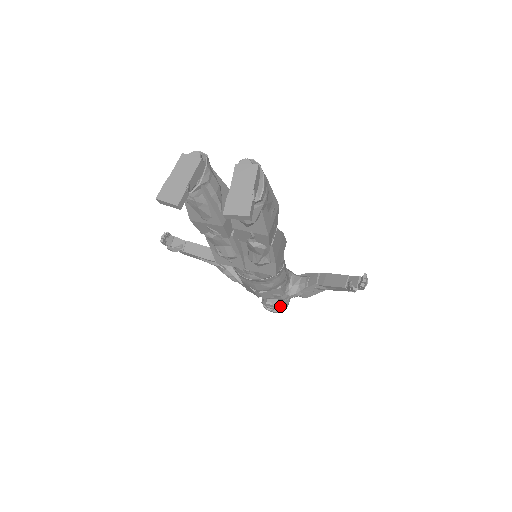
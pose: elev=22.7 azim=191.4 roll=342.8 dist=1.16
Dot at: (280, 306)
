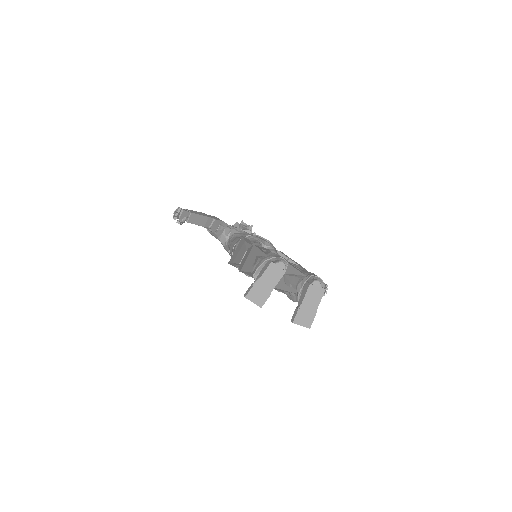
Dot at: occluded
